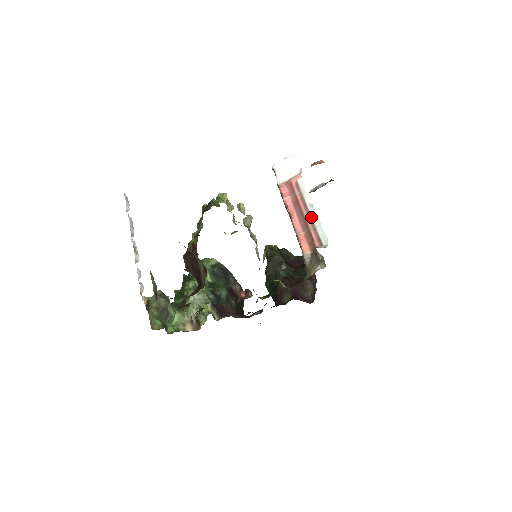
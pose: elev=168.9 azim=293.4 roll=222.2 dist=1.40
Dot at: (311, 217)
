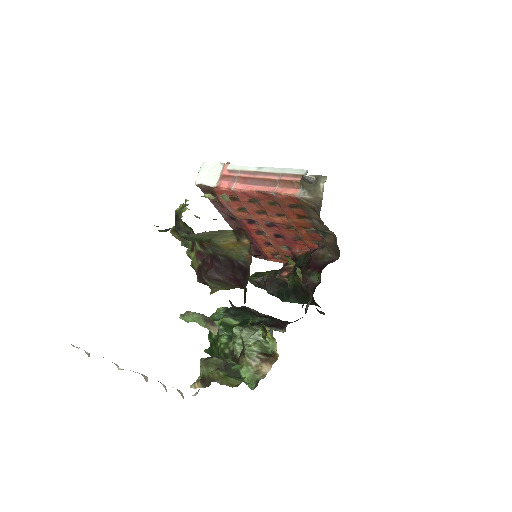
Dot at: (270, 173)
